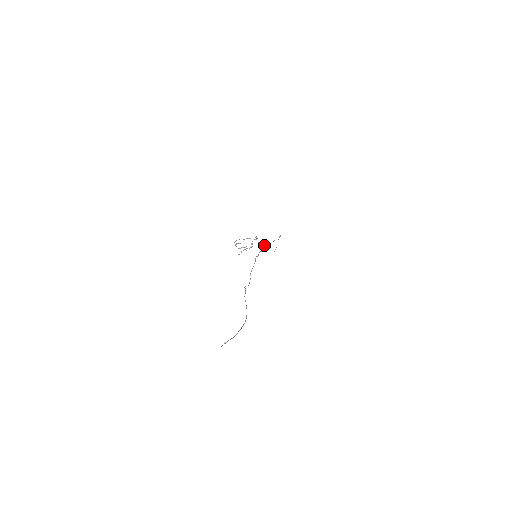
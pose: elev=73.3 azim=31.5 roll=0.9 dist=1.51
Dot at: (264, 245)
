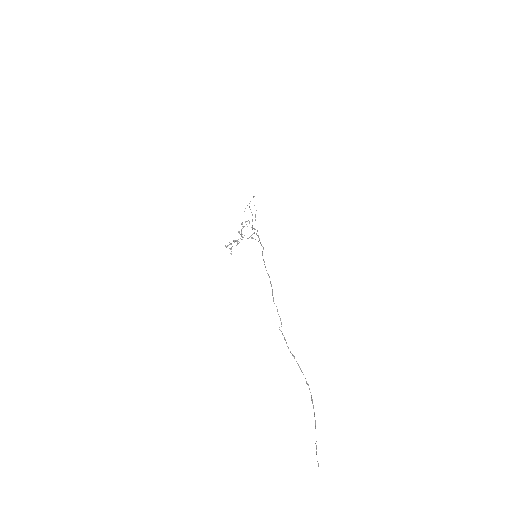
Dot at: (256, 233)
